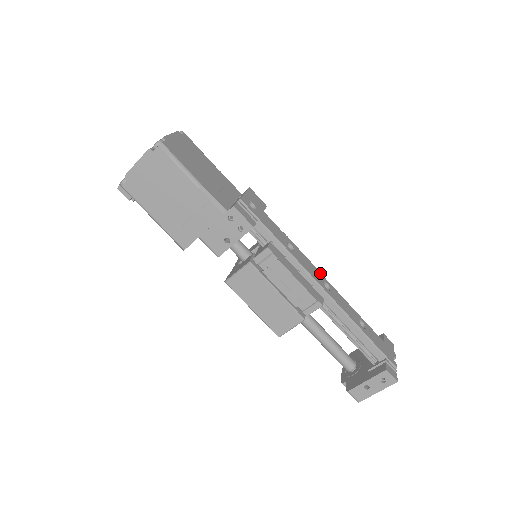
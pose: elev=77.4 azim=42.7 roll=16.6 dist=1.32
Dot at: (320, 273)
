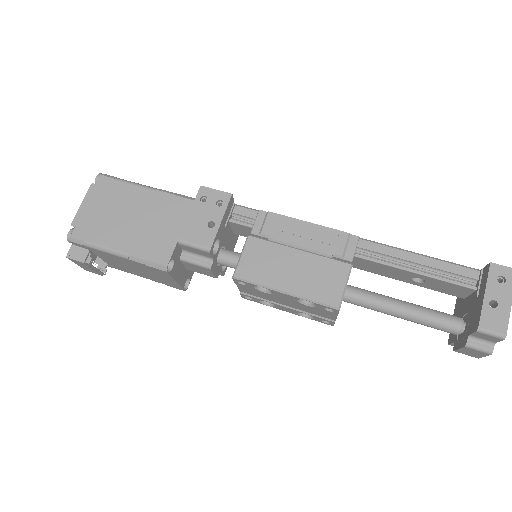
Dot at: occluded
